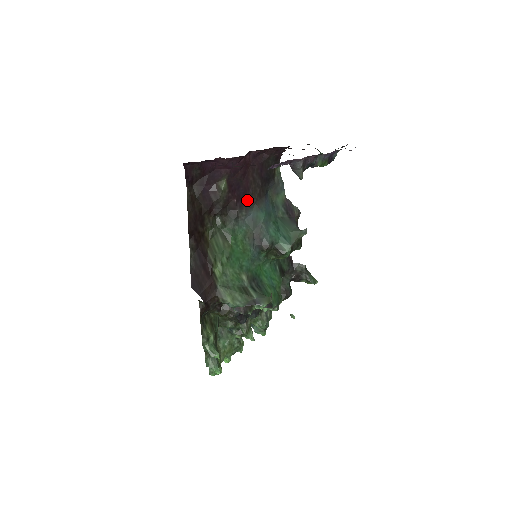
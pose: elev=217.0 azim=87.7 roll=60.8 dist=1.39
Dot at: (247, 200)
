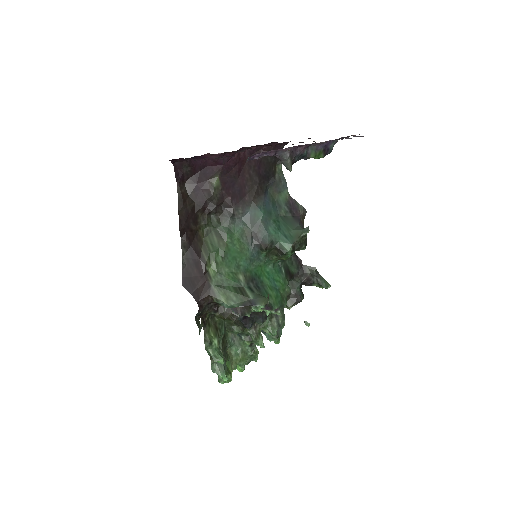
Dot at: (243, 198)
